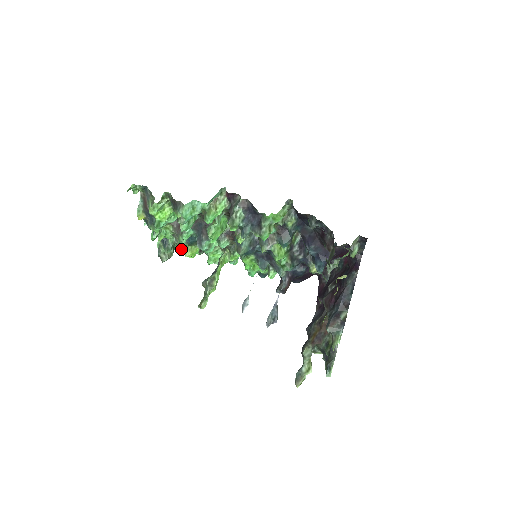
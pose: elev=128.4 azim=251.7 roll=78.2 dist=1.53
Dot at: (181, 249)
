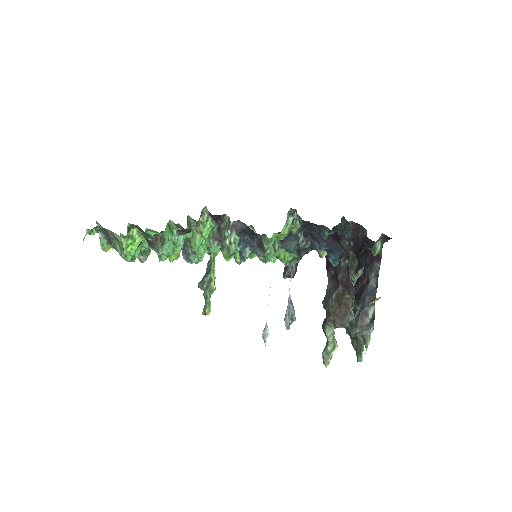
Dot at: occluded
